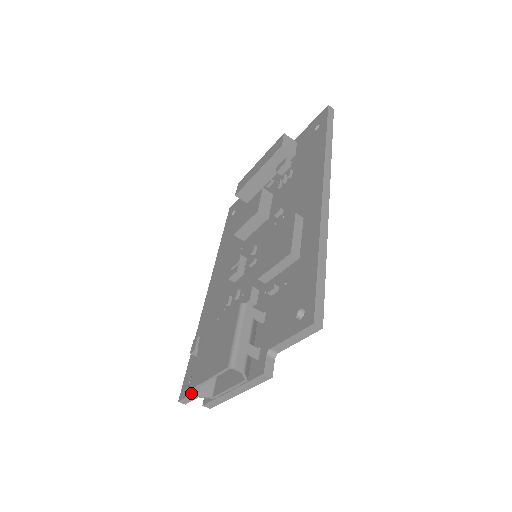
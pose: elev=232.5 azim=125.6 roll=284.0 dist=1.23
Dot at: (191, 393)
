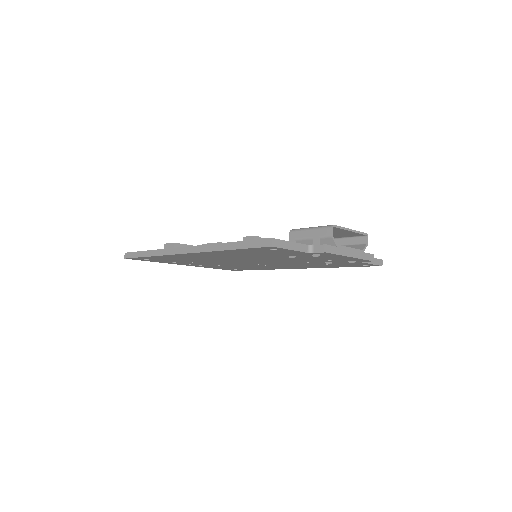
Dot at: occluded
